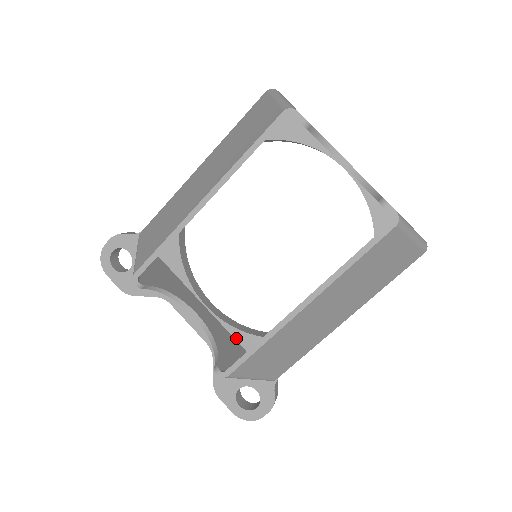
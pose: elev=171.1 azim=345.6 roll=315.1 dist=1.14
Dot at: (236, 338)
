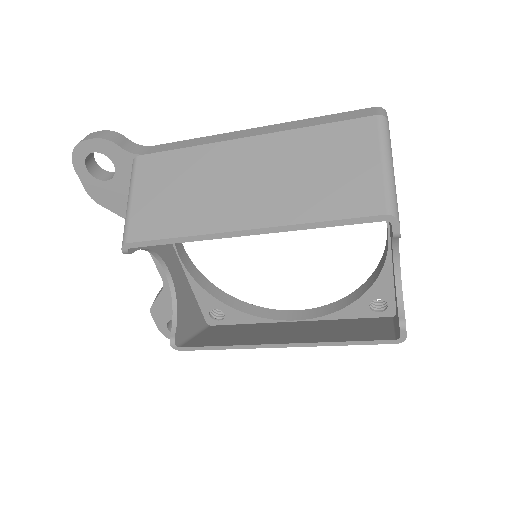
Dot at: (193, 289)
